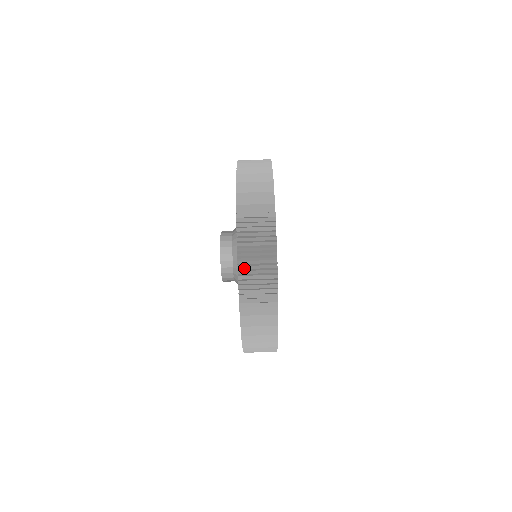
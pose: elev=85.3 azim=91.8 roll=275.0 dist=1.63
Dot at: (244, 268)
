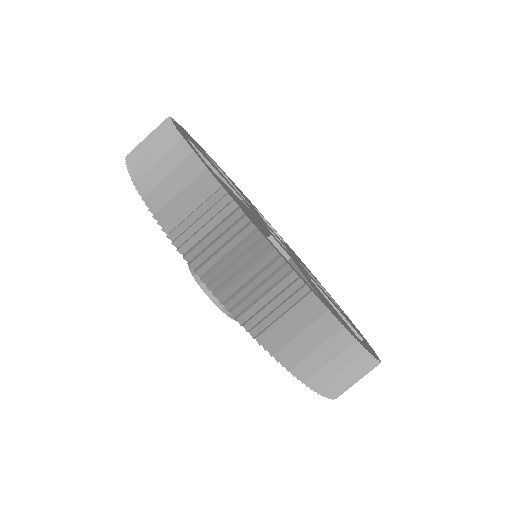
Dot at: (197, 256)
